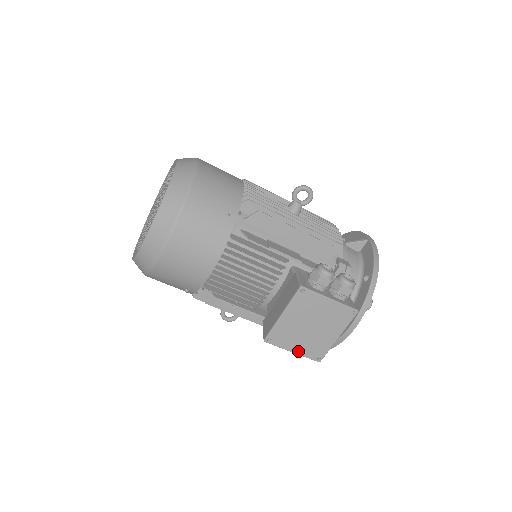
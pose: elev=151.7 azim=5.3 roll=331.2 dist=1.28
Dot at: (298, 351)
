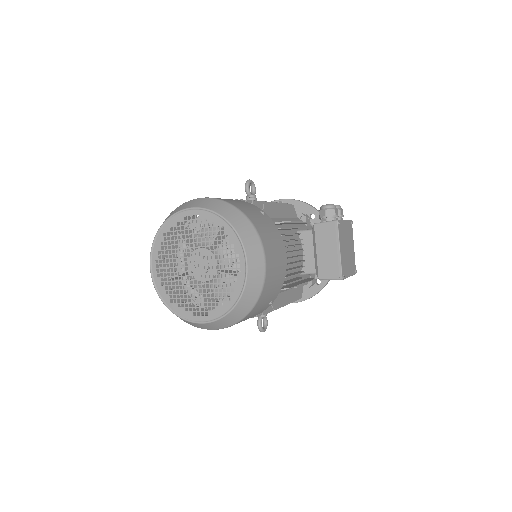
Dot at: (350, 273)
